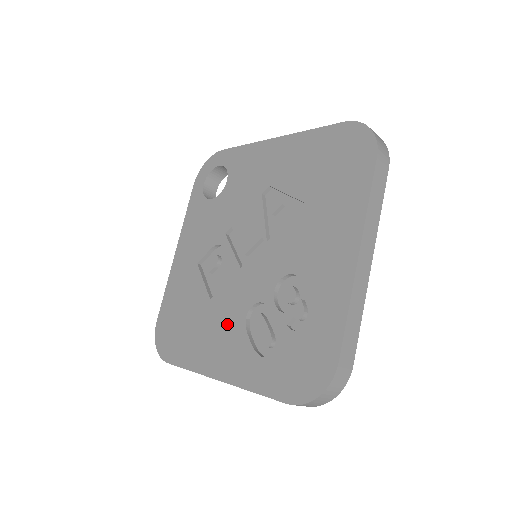
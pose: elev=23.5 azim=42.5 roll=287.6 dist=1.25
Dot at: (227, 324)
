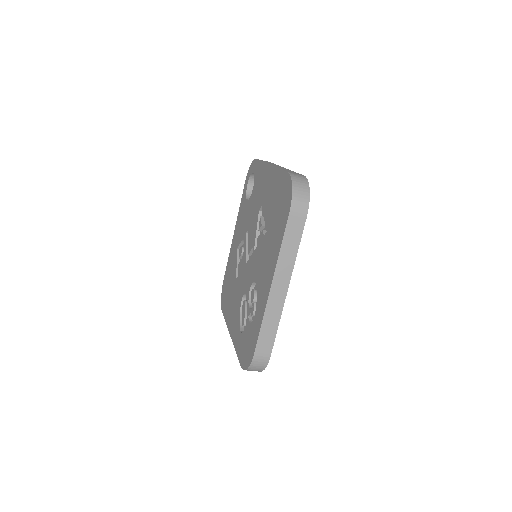
Dot at: (237, 301)
